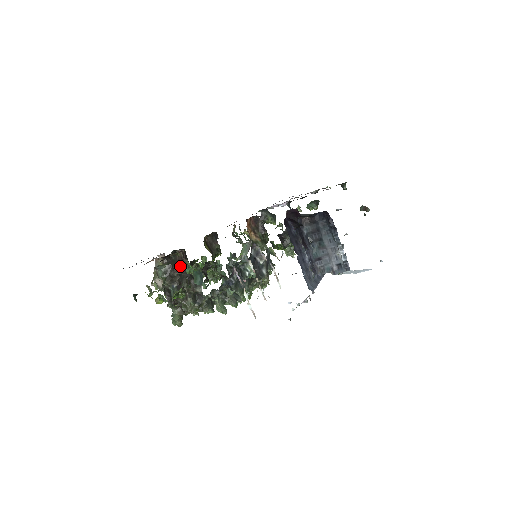
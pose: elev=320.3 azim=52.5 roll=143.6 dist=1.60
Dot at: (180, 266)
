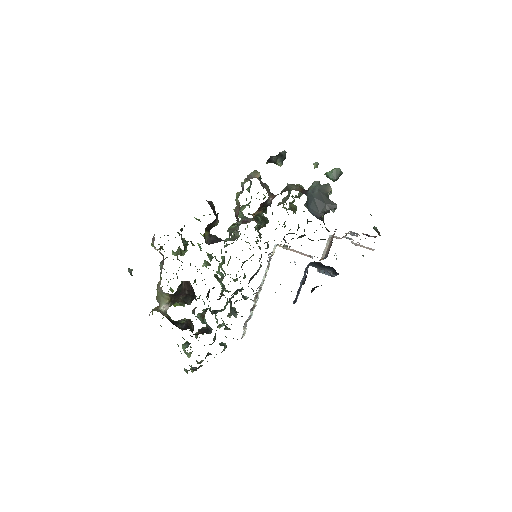
Dot at: (186, 294)
